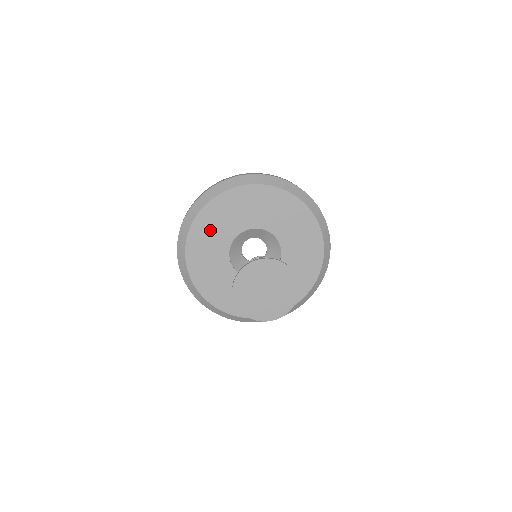
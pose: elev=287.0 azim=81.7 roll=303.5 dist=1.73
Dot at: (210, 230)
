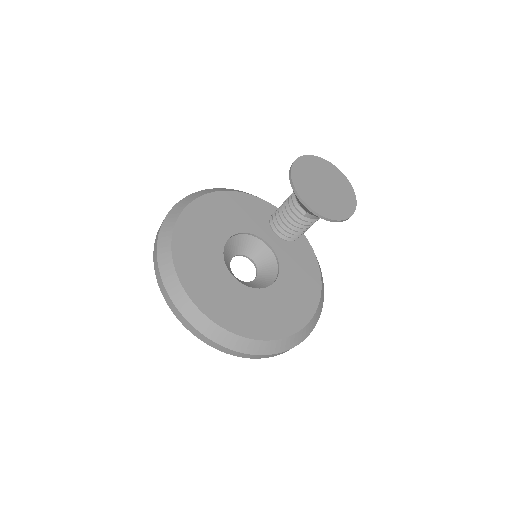
Dot at: (194, 245)
